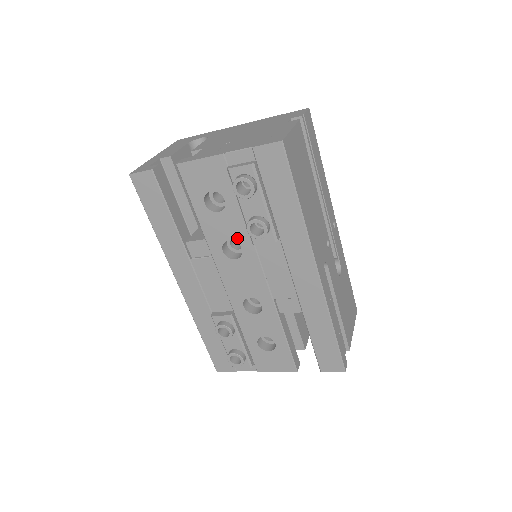
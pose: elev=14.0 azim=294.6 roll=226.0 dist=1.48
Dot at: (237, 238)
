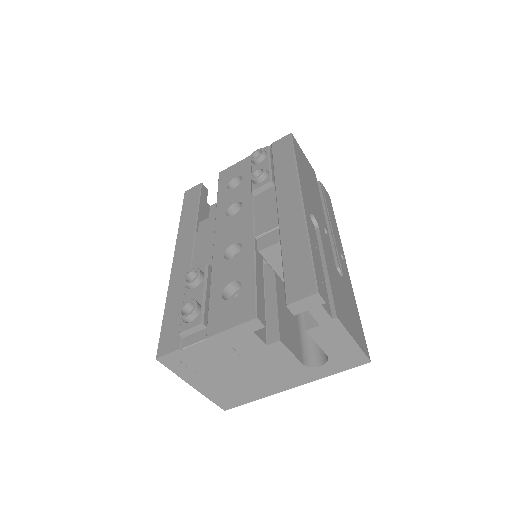
Dot at: (241, 199)
